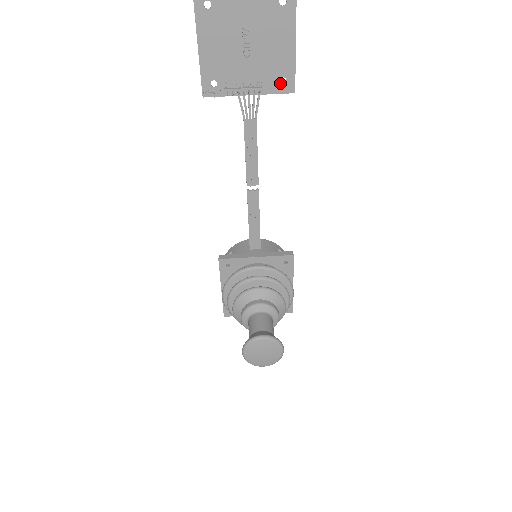
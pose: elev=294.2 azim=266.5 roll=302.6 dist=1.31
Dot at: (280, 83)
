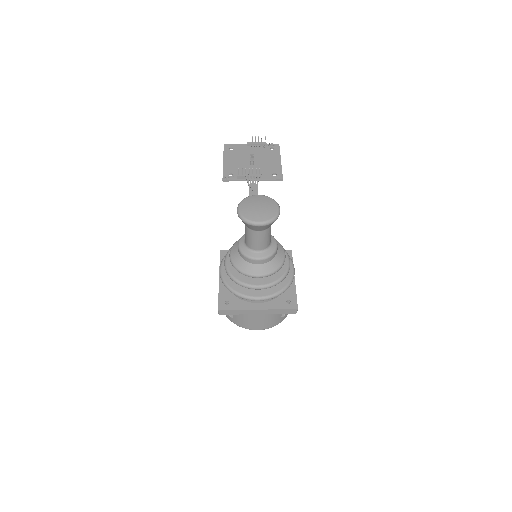
Dot at: occluded
